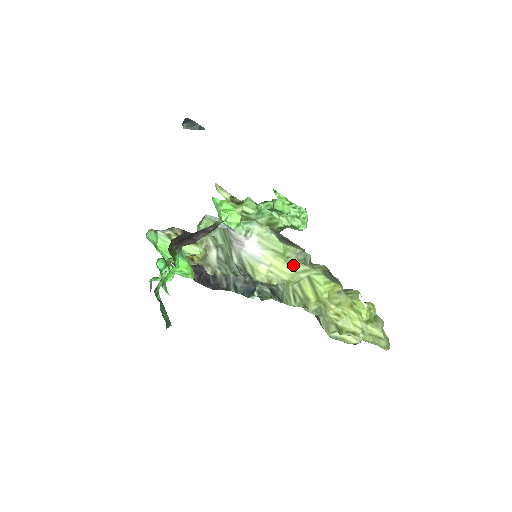
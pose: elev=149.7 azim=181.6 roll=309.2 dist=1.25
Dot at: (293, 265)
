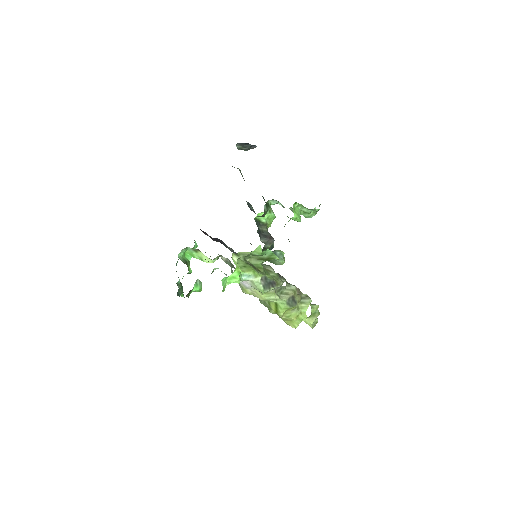
Dot at: (269, 295)
